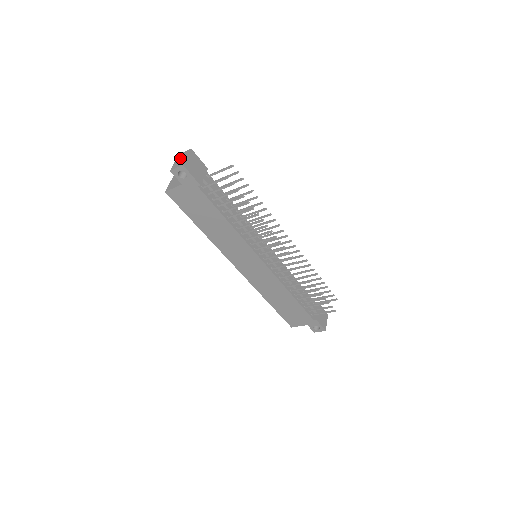
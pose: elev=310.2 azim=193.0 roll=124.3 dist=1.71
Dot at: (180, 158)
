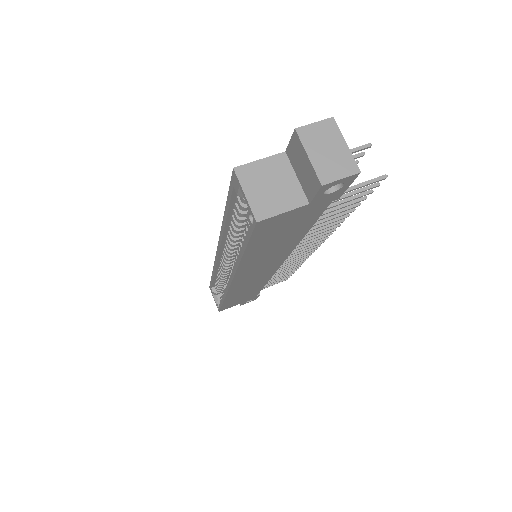
Dot at: (322, 145)
